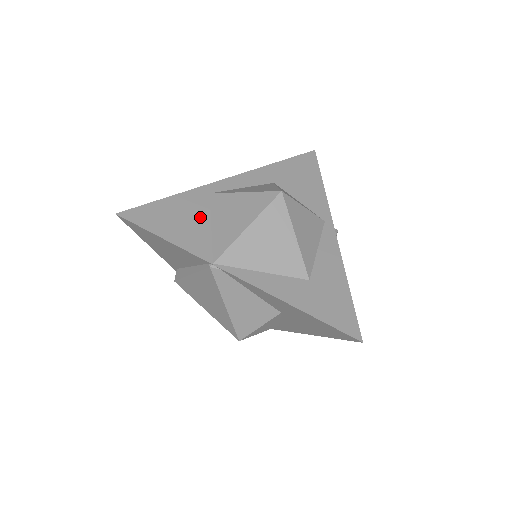
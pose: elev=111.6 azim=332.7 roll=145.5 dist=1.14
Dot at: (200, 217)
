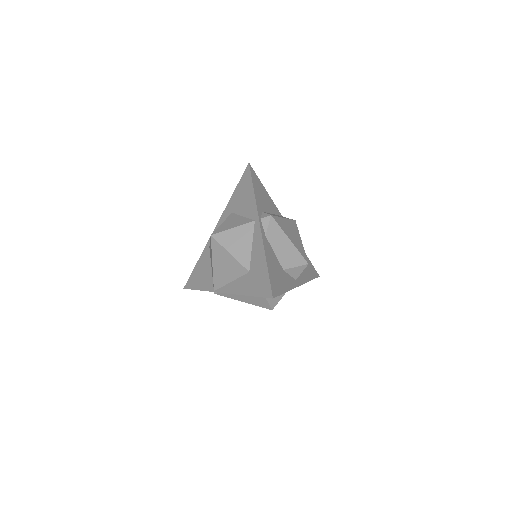
Dot at: (207, 266)
